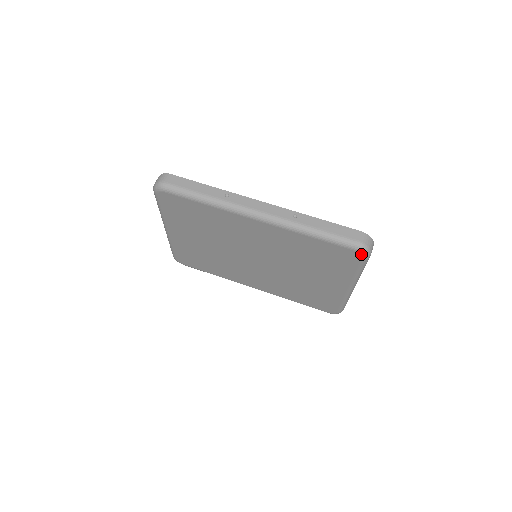
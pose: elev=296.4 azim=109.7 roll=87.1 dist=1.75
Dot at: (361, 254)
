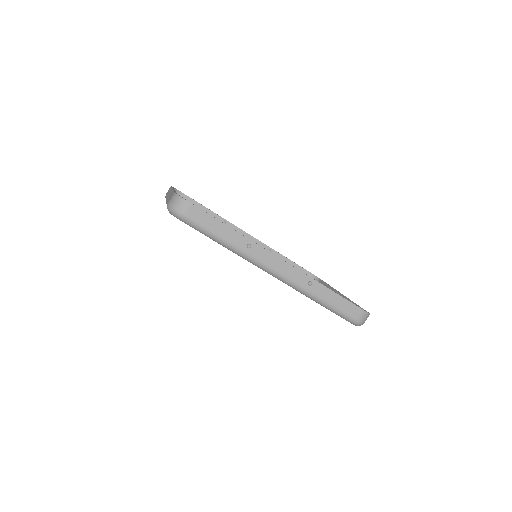
Dot at: occluded
